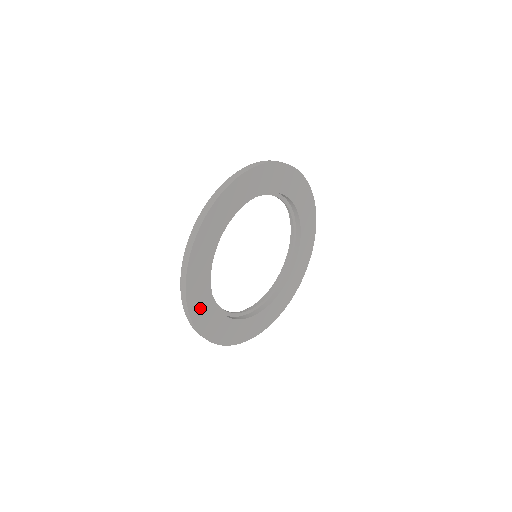
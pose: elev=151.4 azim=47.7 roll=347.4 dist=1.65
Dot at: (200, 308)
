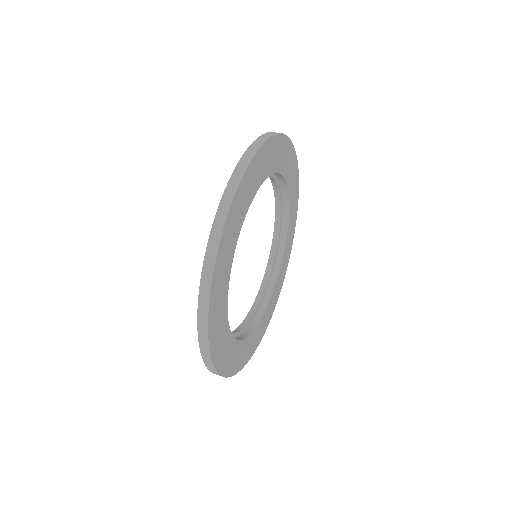
Dot at: (238, 359)
